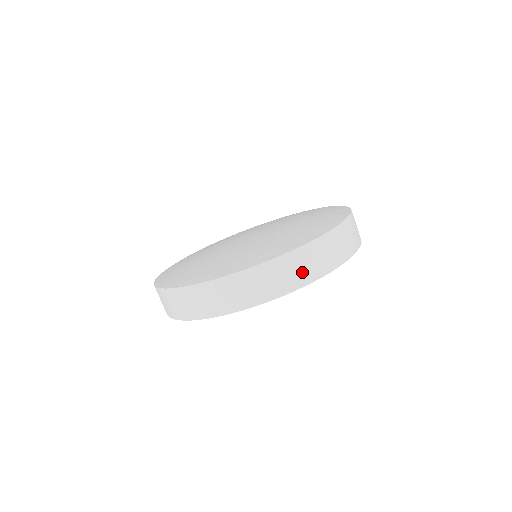
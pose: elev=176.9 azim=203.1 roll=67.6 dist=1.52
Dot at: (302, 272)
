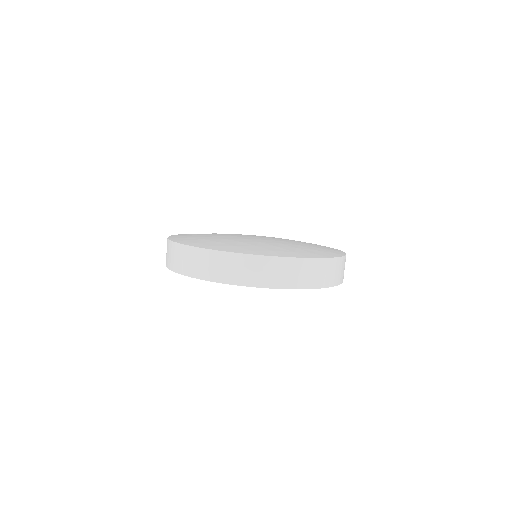
Dot at: (283, 277)
